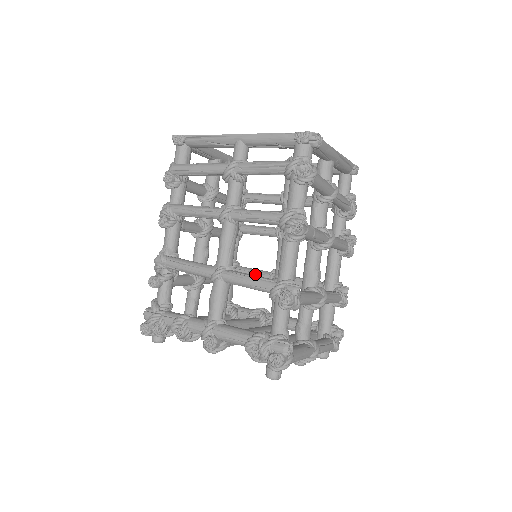
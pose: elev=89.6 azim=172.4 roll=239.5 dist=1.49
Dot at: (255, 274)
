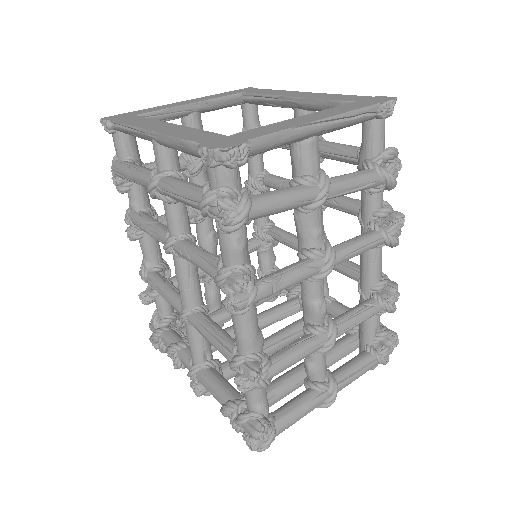
Dot at: (288, 244)
